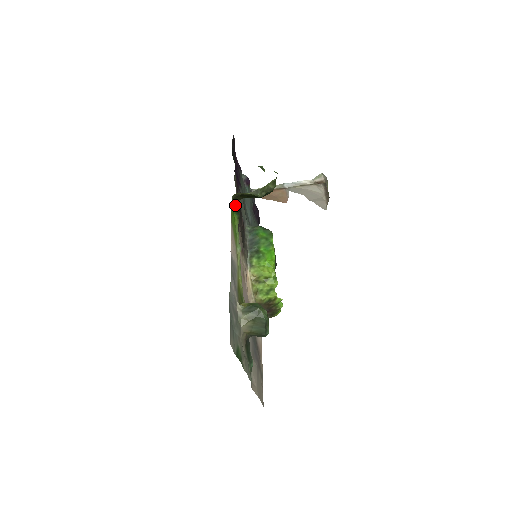
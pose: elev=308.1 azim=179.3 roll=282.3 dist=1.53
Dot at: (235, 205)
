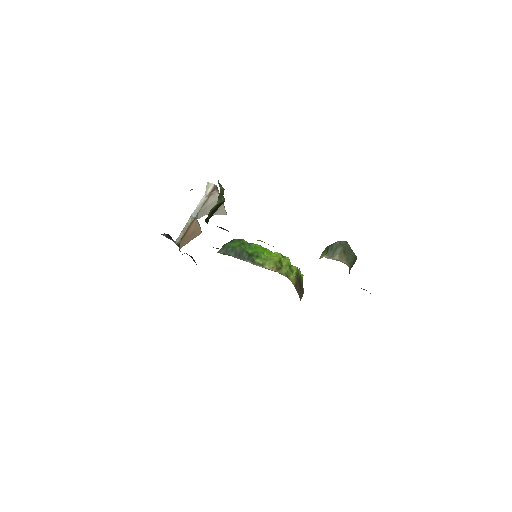
Dot at: occluded
